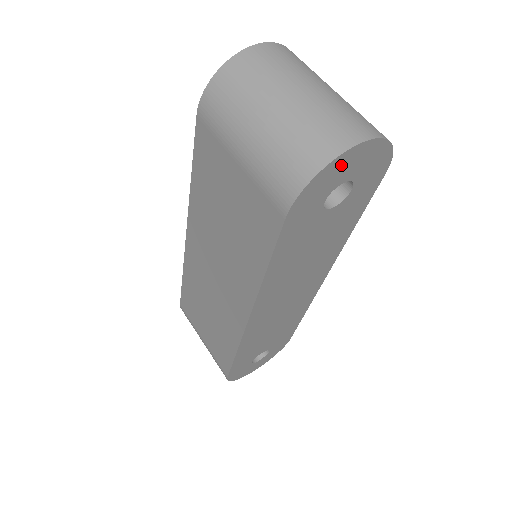
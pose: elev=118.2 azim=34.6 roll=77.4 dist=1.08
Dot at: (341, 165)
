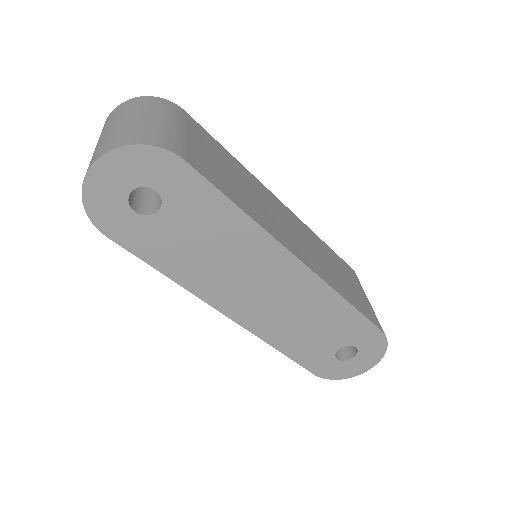
Dot at: (100, 186)
